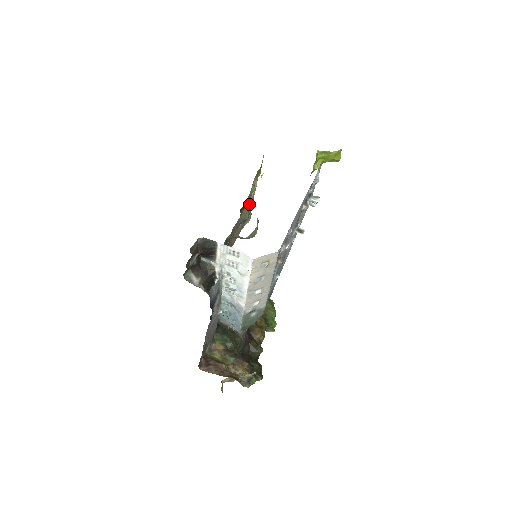
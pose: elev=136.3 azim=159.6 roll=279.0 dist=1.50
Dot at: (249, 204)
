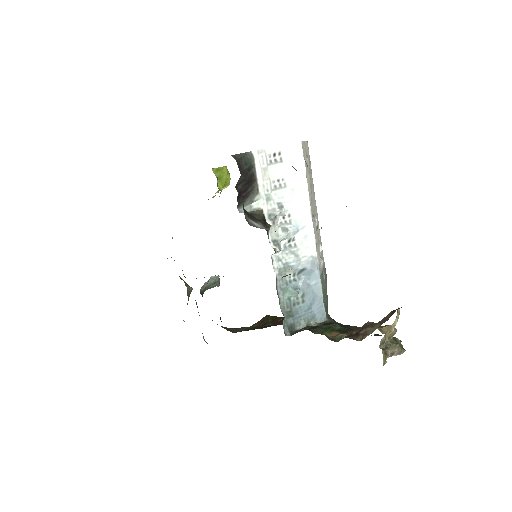
Dot at: occluded
